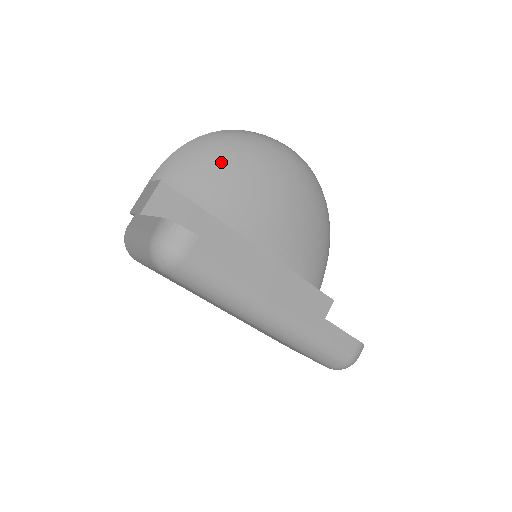
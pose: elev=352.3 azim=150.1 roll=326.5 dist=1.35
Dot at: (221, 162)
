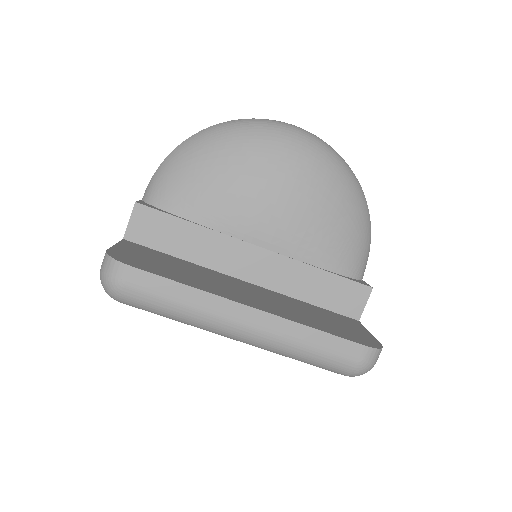
Dot at: (201, 165)
